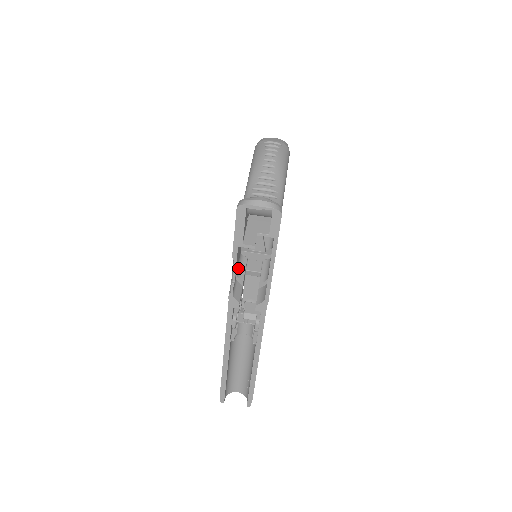
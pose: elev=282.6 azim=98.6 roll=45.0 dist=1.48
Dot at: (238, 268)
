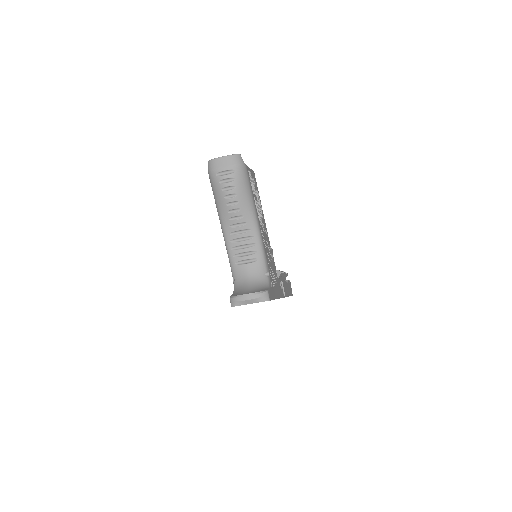
Dot at: occluded
